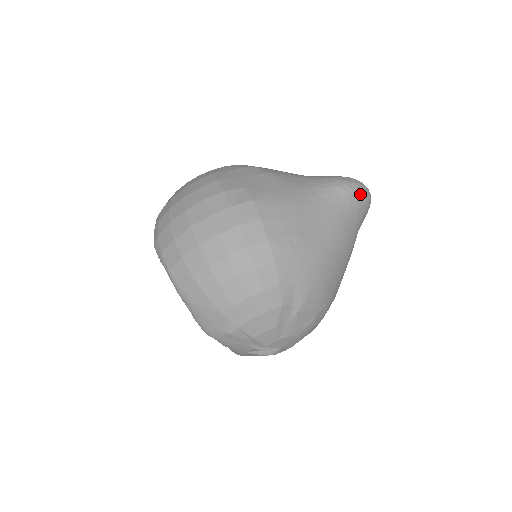
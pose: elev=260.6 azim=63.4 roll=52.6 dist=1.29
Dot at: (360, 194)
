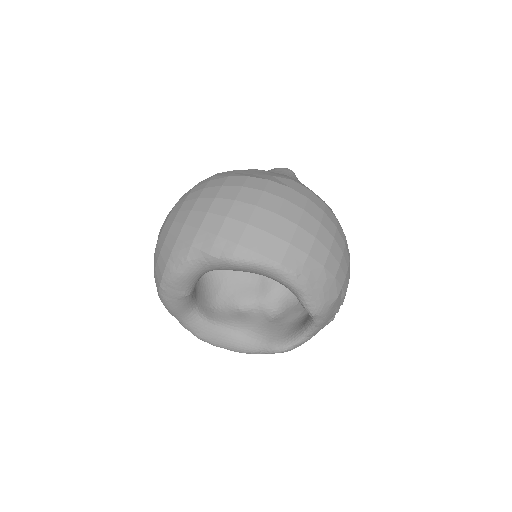
Dot at: occluded
